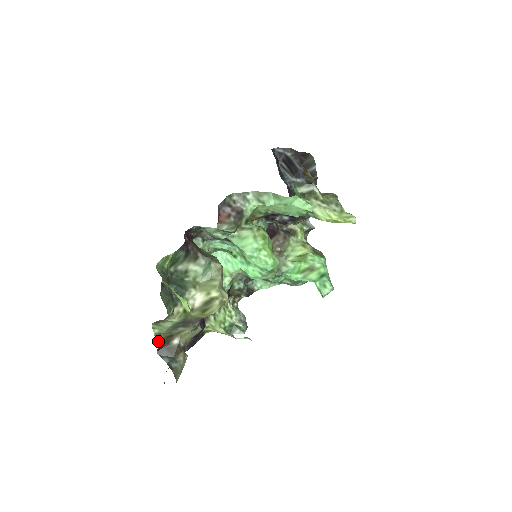
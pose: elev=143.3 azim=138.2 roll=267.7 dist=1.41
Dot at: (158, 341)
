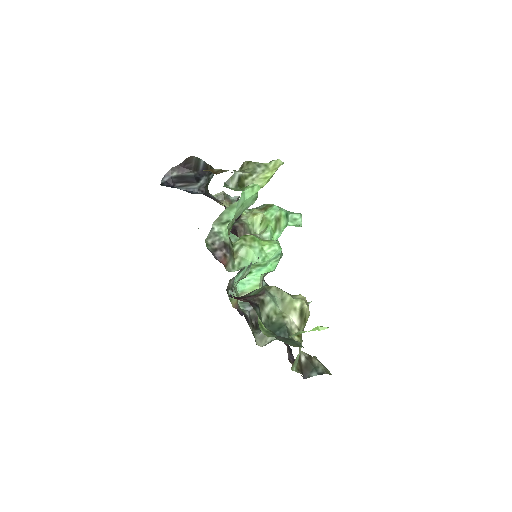
Dot at: (300, 372)
